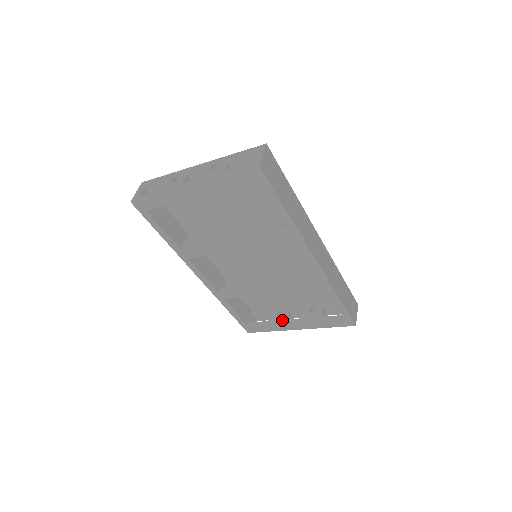
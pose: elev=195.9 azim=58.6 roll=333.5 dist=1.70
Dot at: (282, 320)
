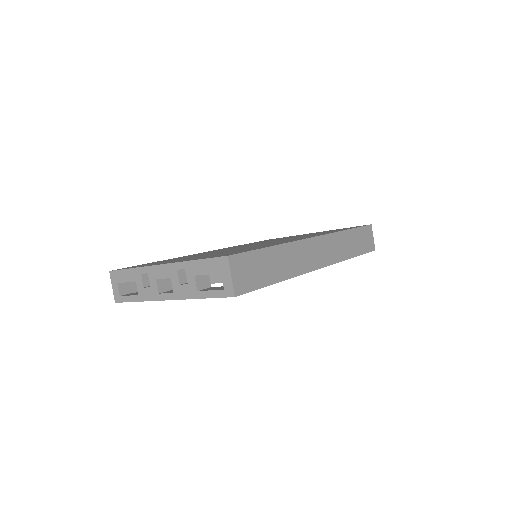
Dot at: occluded
